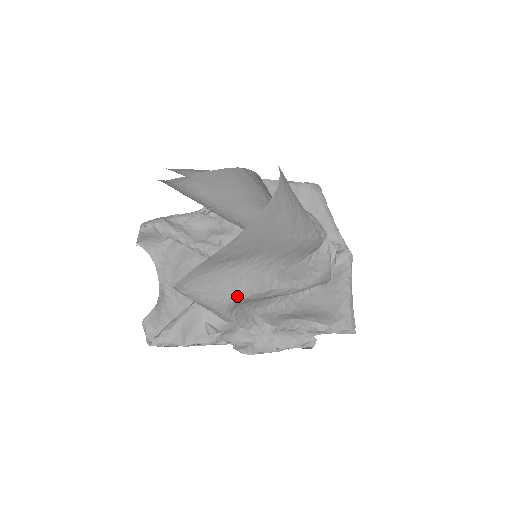
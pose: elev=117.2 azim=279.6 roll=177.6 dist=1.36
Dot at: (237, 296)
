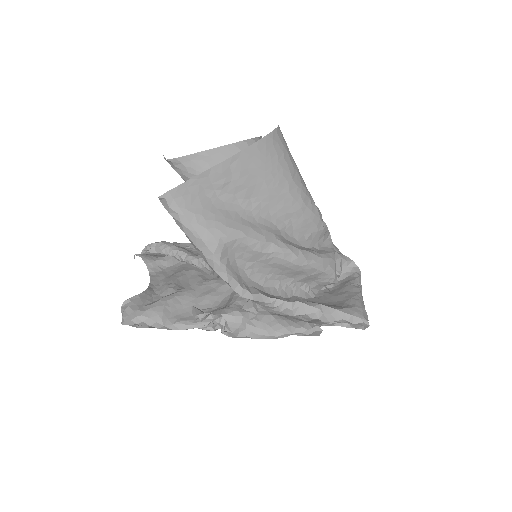
Dot at: (230, 232)
